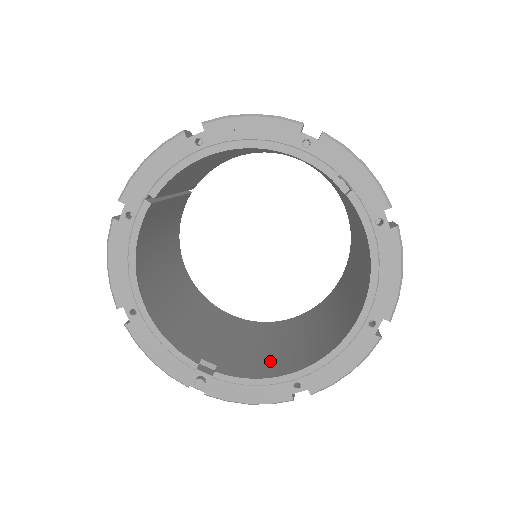
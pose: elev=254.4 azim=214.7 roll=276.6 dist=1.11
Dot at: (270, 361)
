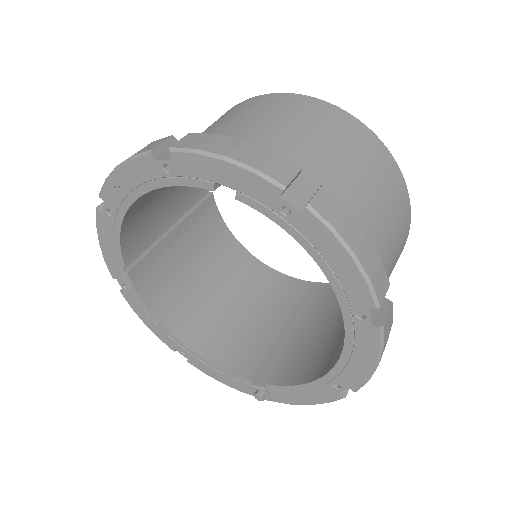
Dot at: (322, 353)
